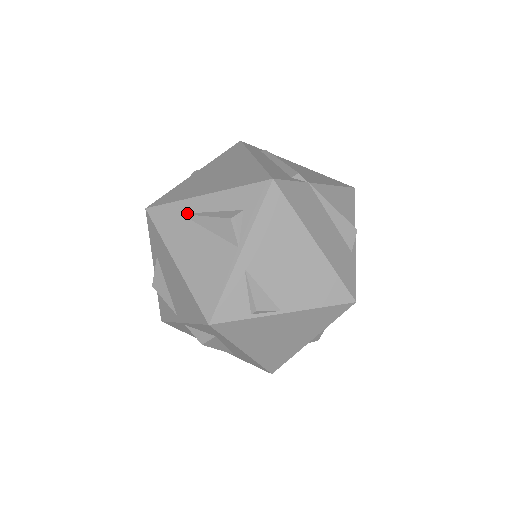
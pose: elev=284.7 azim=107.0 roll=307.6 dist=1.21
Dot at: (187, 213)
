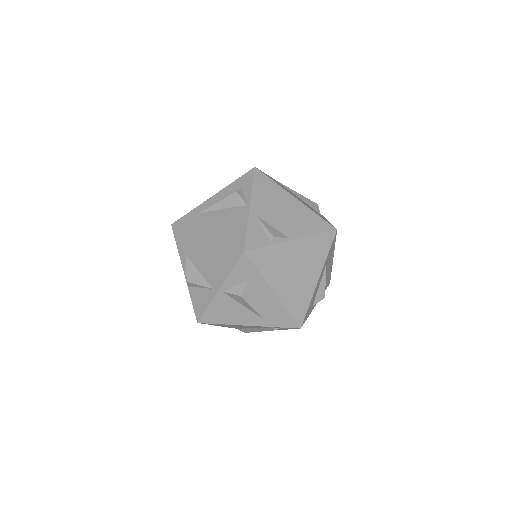
Dot at: (204, 210)
